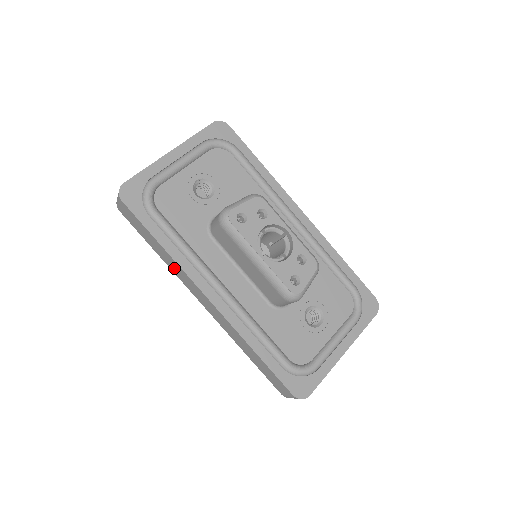
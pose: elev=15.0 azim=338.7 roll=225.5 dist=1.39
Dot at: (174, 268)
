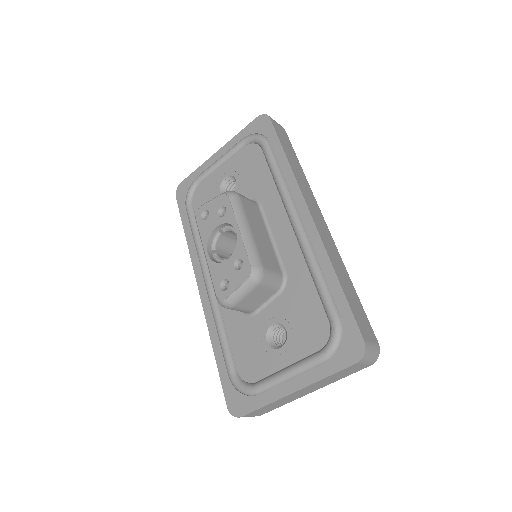
Dot at: occluded
